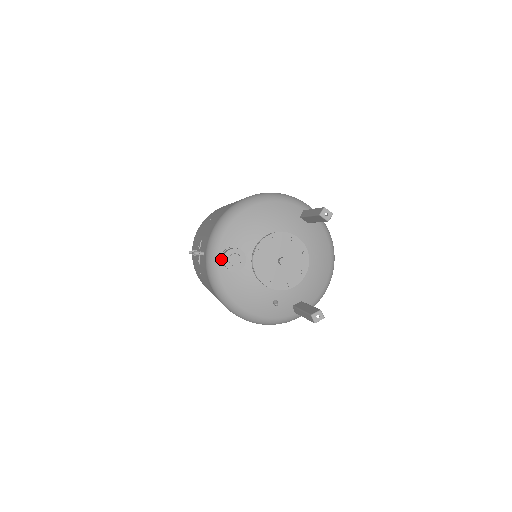
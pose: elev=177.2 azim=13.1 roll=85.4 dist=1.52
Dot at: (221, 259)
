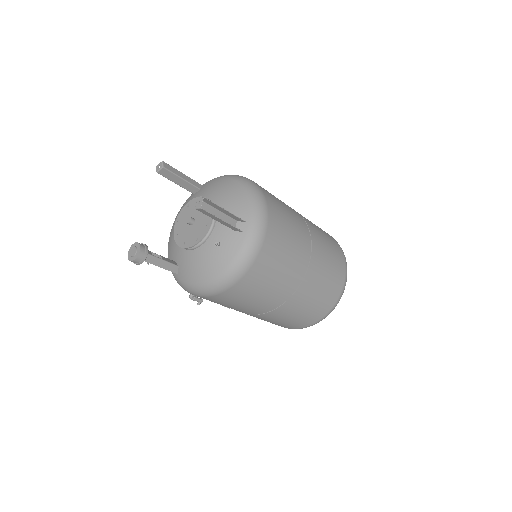
Dot at: occluded
